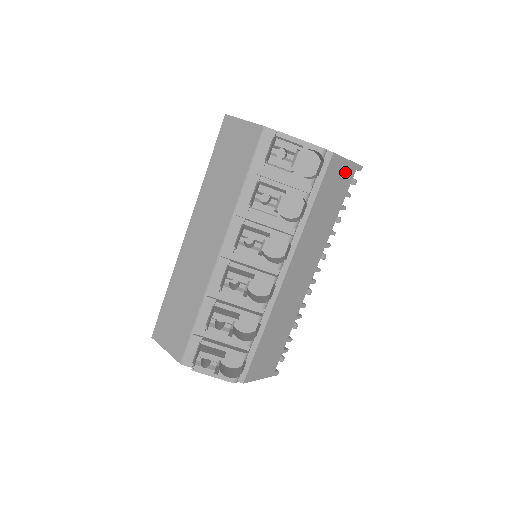
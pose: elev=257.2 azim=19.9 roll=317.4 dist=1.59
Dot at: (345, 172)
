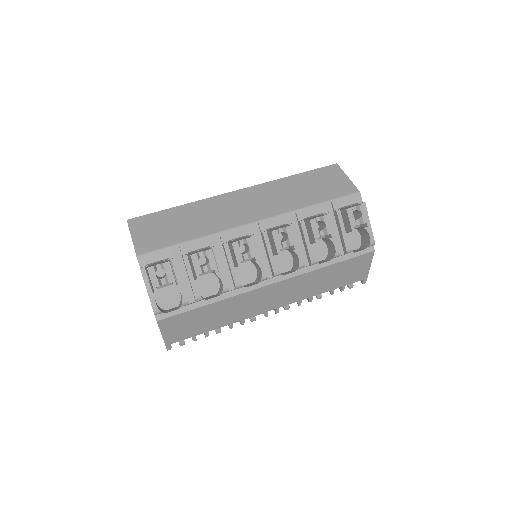
Dot at: (361, 272)
